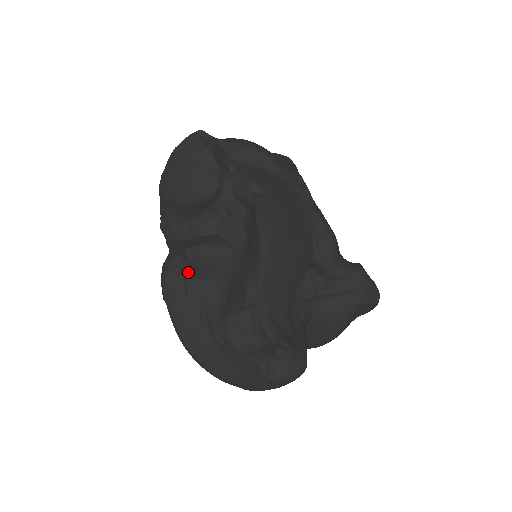
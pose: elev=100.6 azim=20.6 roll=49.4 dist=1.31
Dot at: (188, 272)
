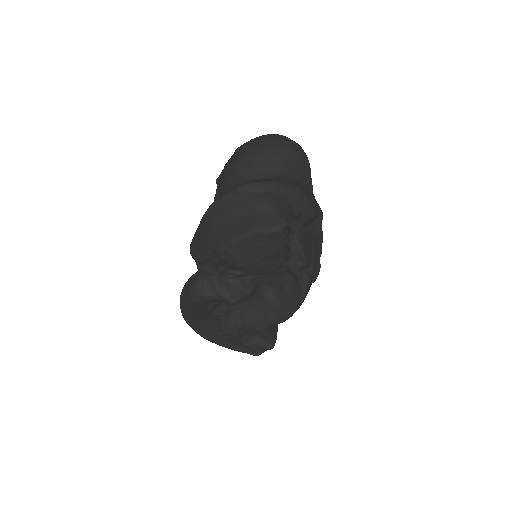
Dot at: (221, 303)
